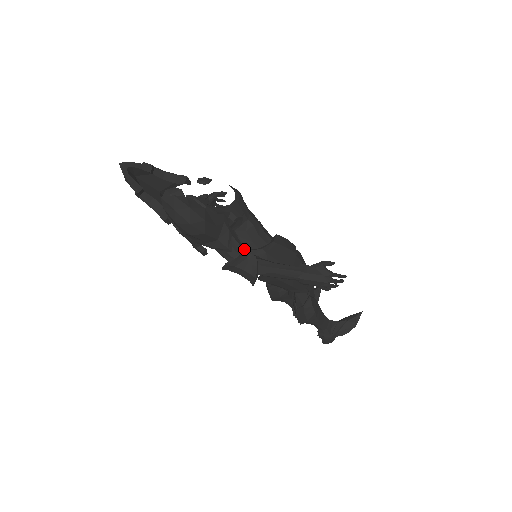
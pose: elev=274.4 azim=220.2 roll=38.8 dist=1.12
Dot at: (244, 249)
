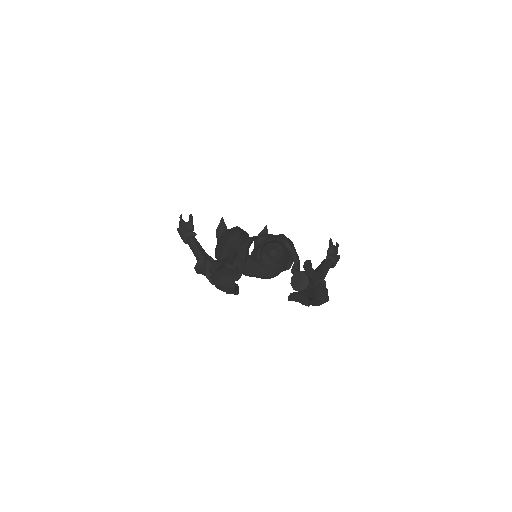
Dot at: occluded
